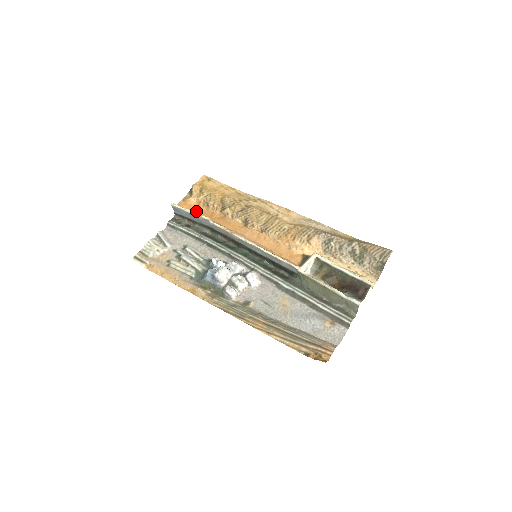
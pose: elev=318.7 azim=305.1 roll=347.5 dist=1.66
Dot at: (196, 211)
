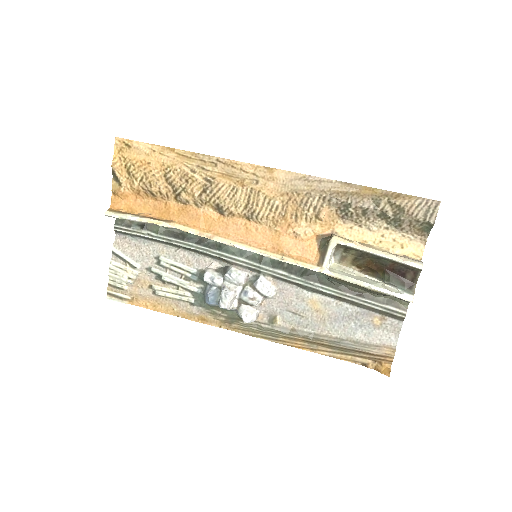
Dot at: (142, 208)
